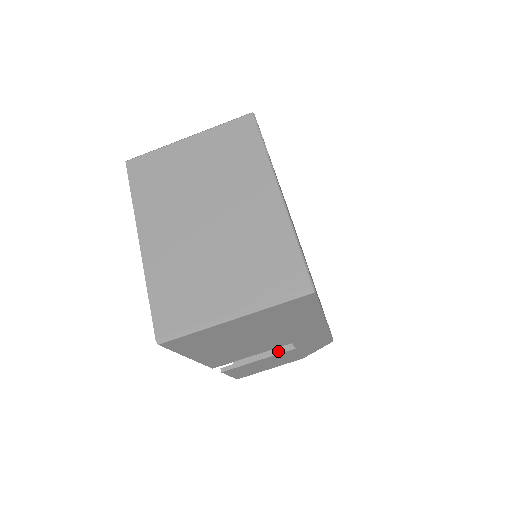
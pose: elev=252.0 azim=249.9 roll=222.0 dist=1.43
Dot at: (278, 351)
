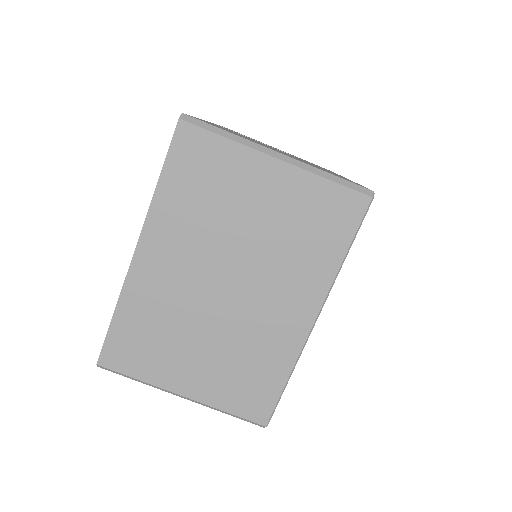
Dot at: occluded
